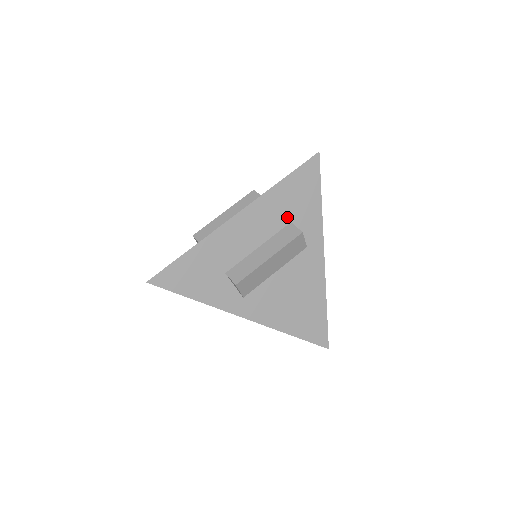
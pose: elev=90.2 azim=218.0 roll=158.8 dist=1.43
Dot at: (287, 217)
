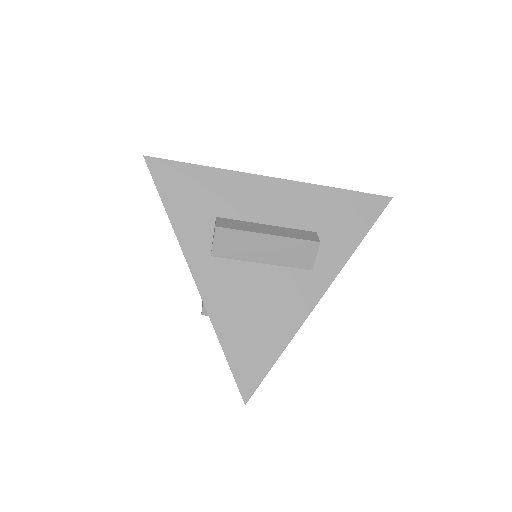
Dot at: (317, 224)
